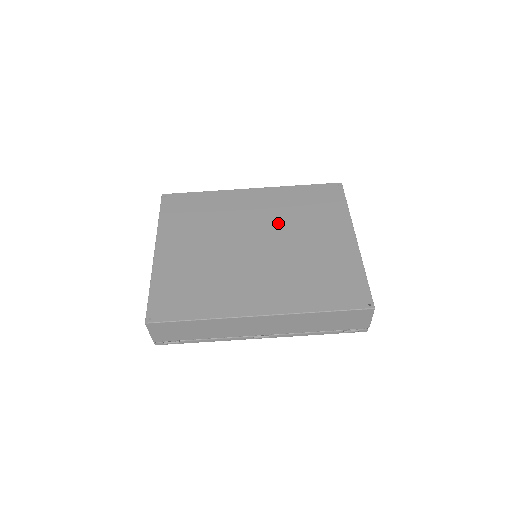
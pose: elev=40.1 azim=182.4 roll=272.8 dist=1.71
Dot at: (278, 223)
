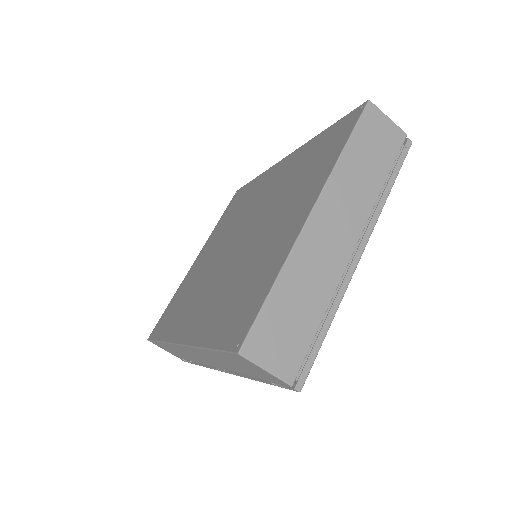
Dot at: (268, 205)
